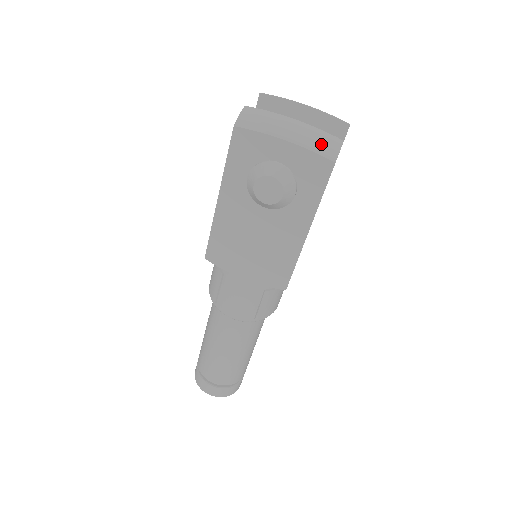
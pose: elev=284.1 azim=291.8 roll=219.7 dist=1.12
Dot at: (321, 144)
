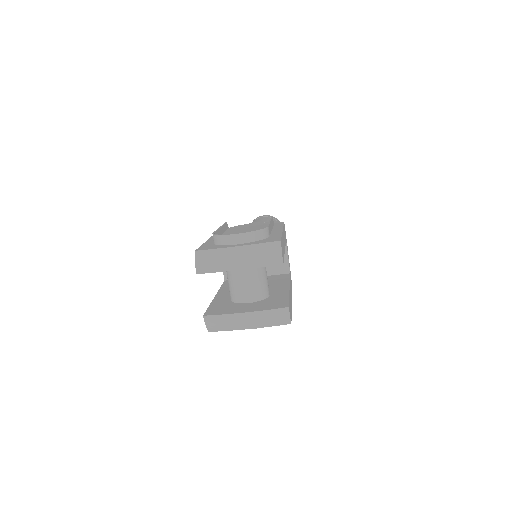
Dot at: (275, 321)
